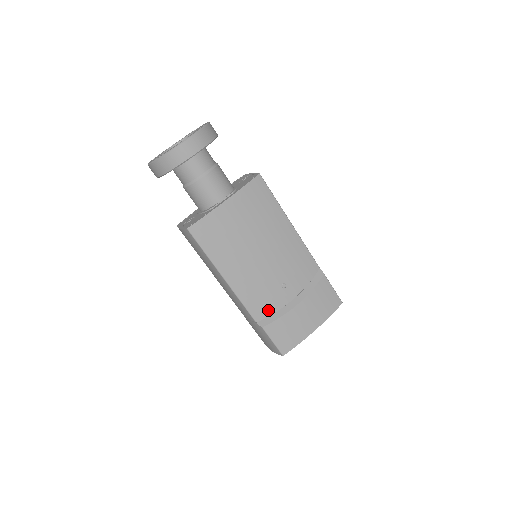
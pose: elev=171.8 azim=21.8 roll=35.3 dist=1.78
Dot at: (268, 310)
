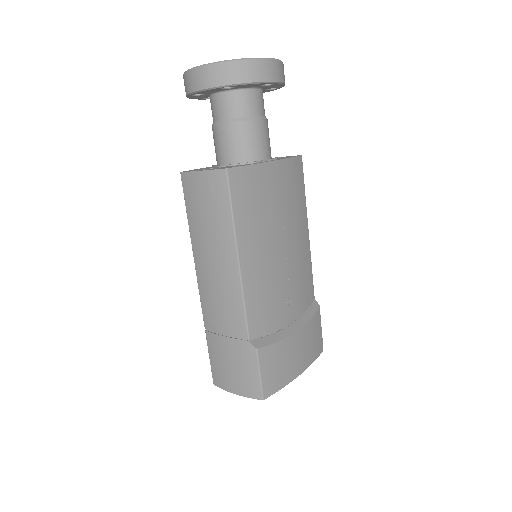
Dot at: (266, 327)
